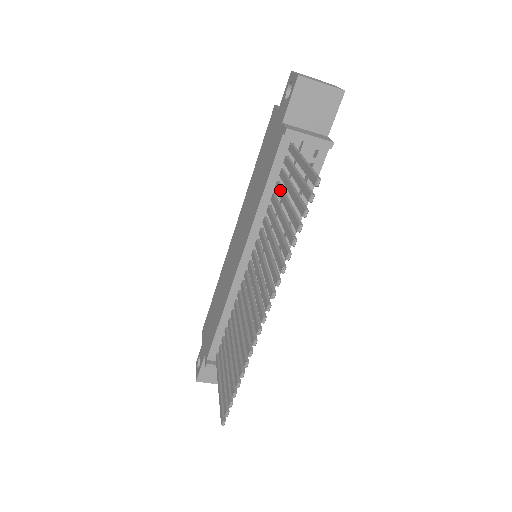
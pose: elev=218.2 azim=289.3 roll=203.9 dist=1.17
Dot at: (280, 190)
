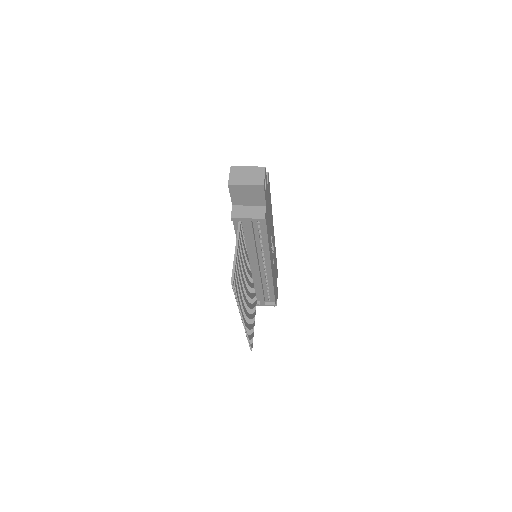
Dot at: occluded
